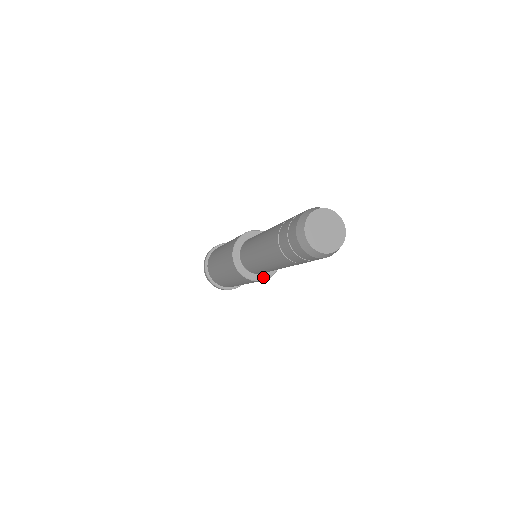
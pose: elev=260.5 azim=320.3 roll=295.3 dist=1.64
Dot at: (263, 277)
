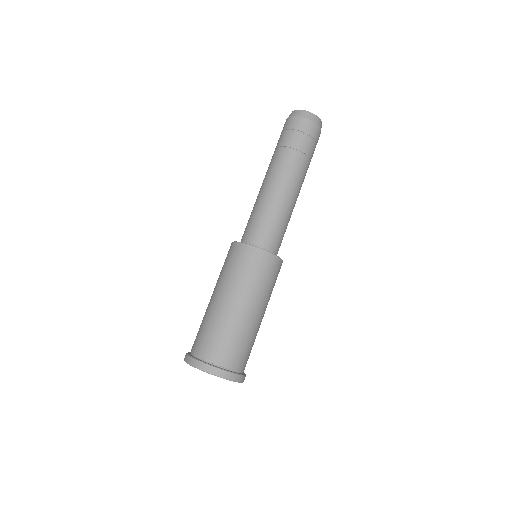
Dot at: (275, 255)
